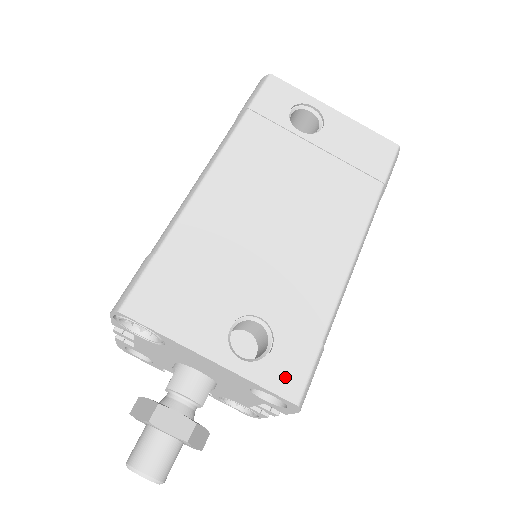
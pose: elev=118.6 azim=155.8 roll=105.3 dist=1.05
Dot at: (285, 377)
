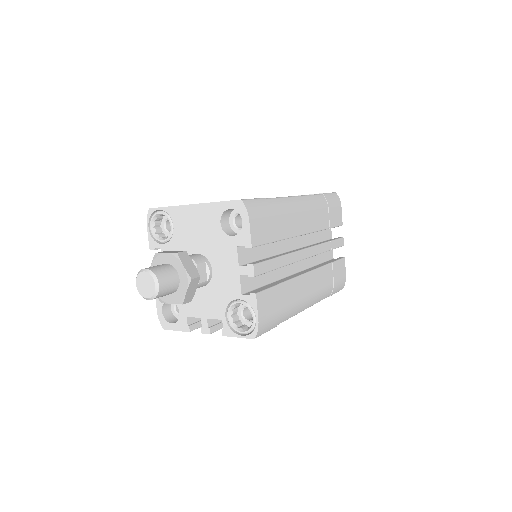
Dot at: occluded
